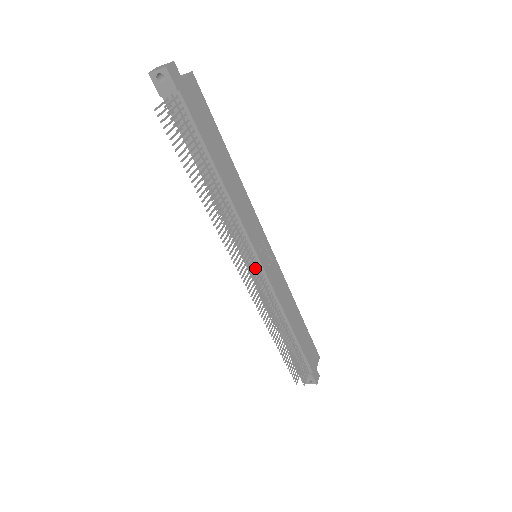
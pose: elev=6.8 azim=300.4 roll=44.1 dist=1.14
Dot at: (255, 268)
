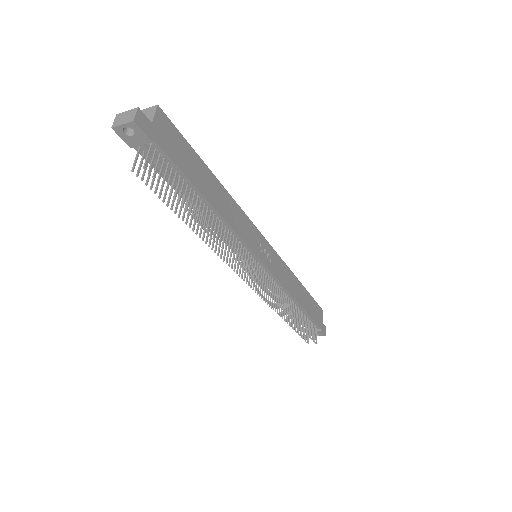
Dot at: (259, 271)
